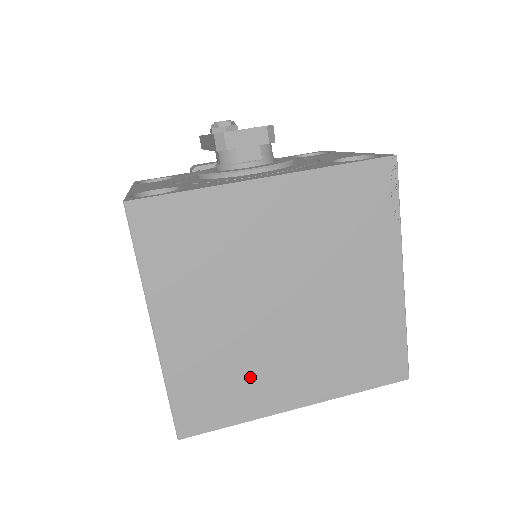
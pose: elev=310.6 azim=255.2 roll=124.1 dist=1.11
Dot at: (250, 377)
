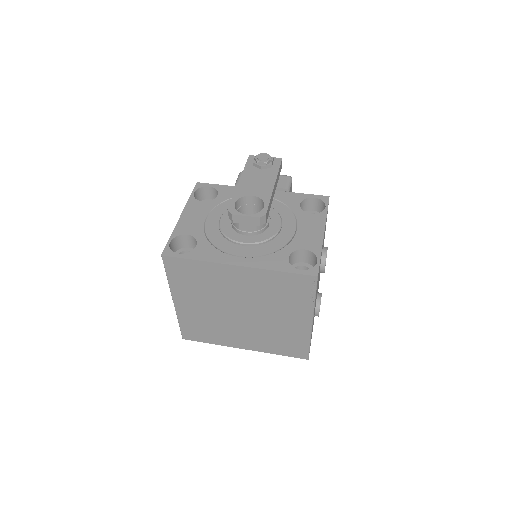
Dot at: (220, 331)
